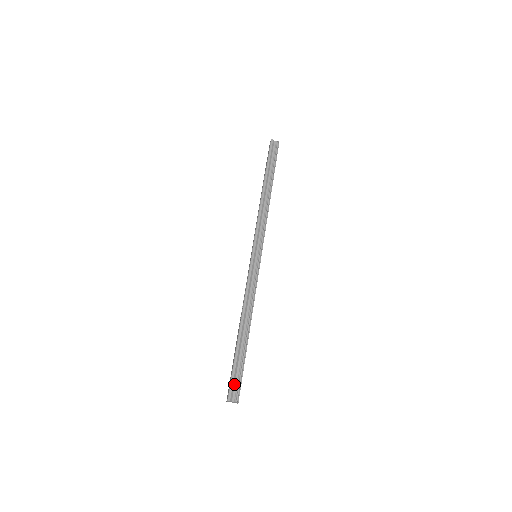
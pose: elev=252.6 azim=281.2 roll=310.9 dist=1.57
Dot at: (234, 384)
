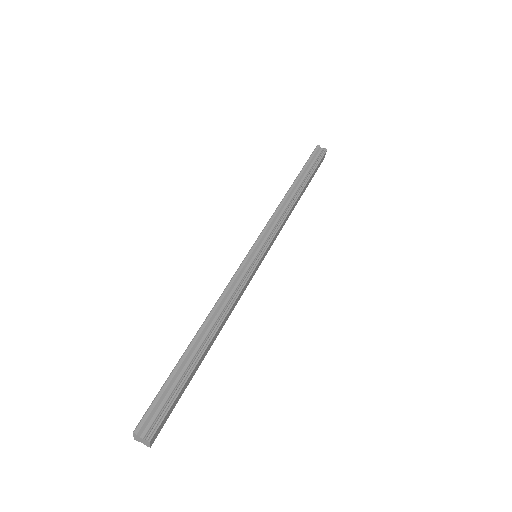
Dot at: (155, 411)
